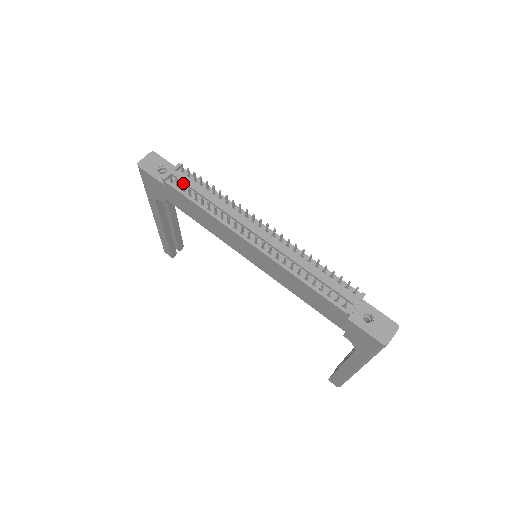
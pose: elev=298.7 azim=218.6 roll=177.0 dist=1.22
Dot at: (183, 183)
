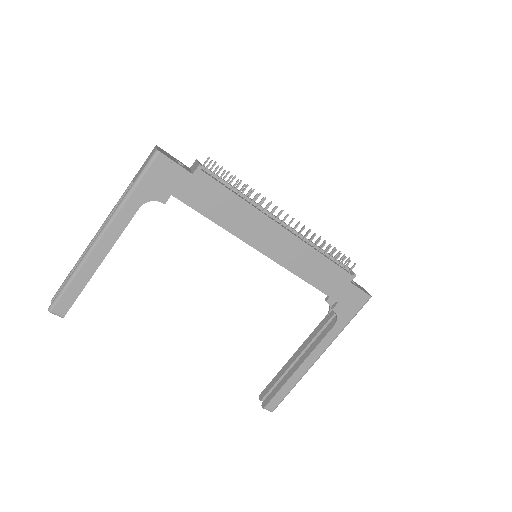
Dot at: (225, 170)
